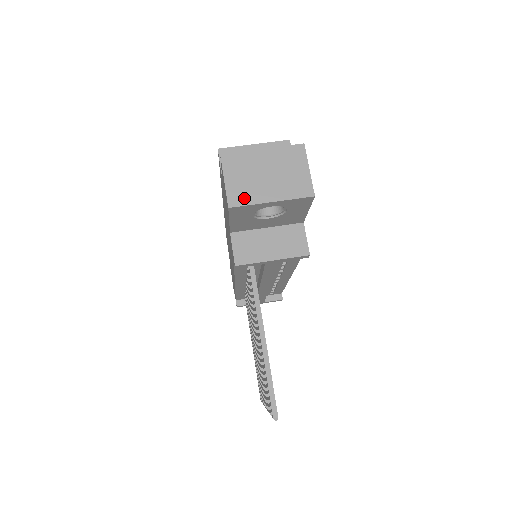
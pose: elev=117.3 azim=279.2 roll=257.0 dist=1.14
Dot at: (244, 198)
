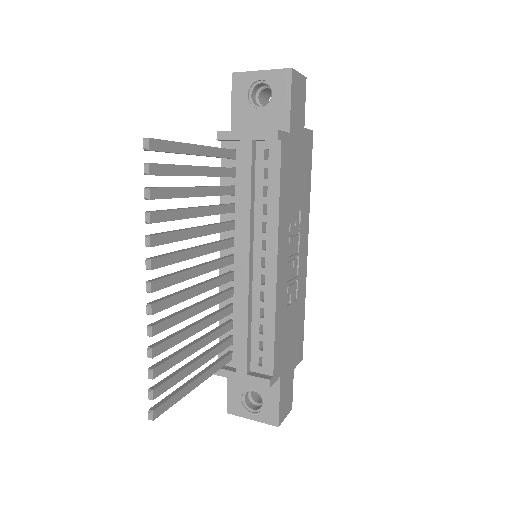
Dot at: (246, 73)
